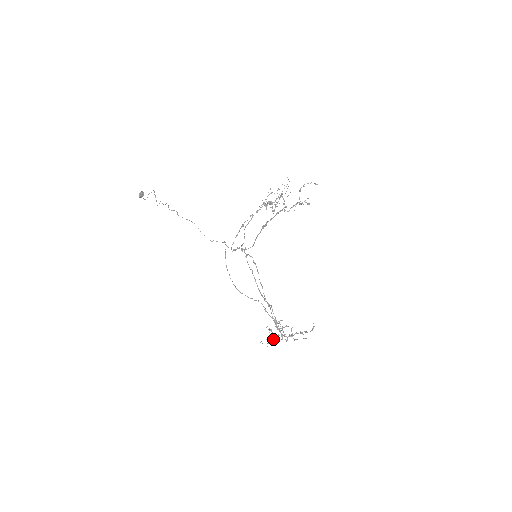
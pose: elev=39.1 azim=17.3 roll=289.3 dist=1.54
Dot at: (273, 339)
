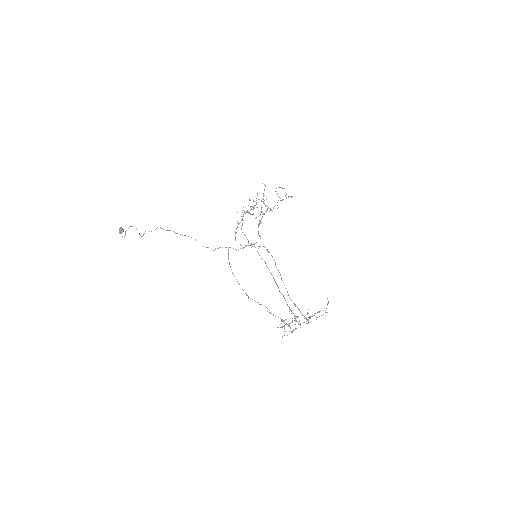
Dot at: occluded
